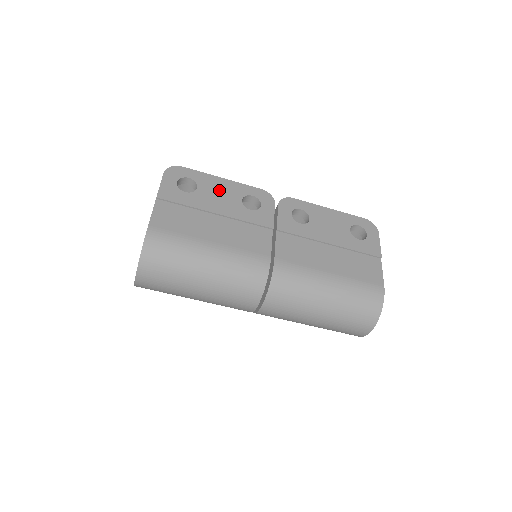
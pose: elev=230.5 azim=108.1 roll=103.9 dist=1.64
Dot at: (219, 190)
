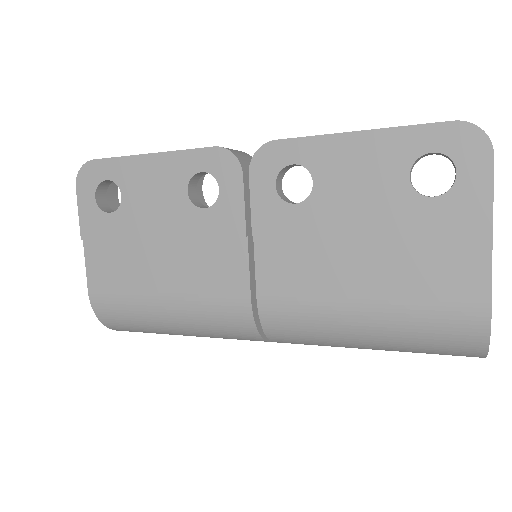
Dot at: (150, 185)
